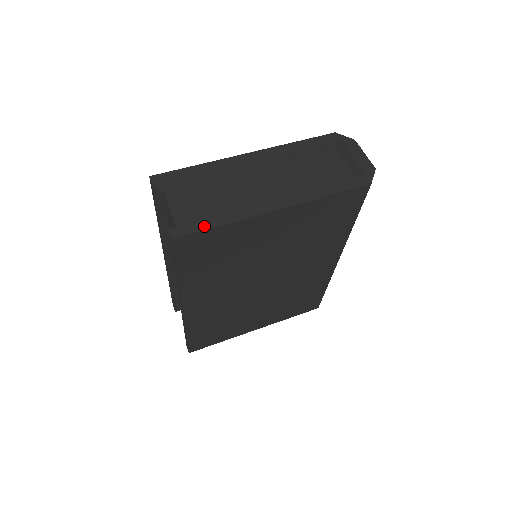
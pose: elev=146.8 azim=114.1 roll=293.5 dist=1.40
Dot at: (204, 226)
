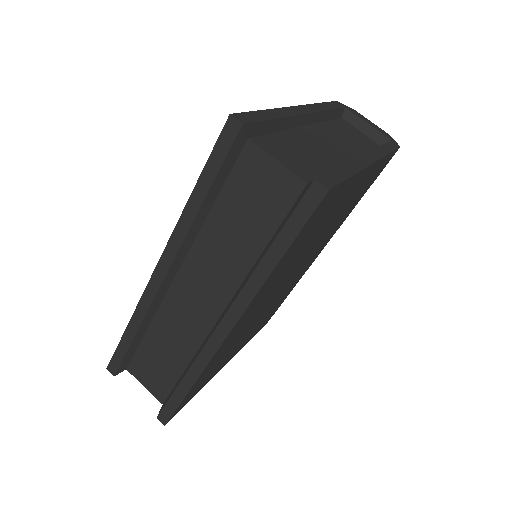
Dot at: (340, 176)
